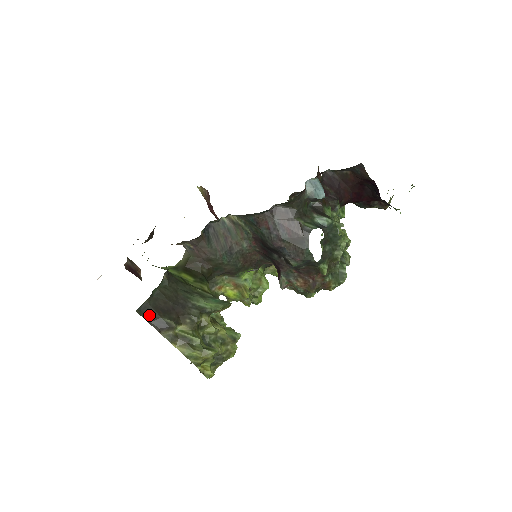
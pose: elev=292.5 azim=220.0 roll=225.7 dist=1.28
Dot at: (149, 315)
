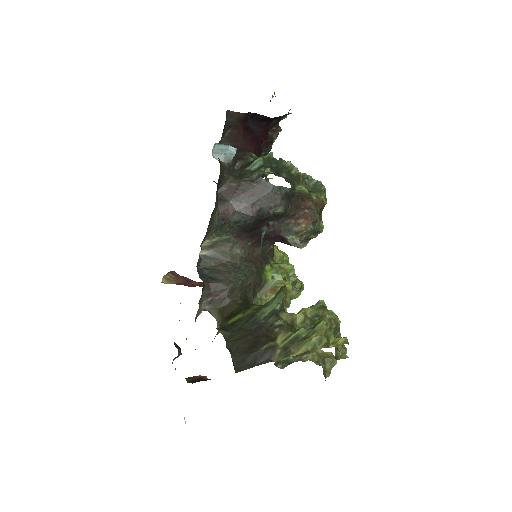
Dot at: (248, 362)
